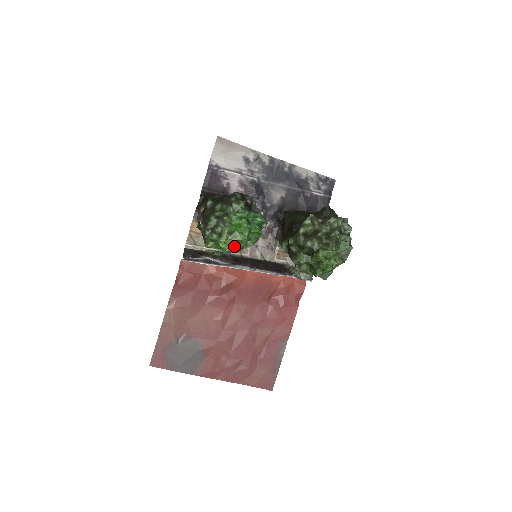
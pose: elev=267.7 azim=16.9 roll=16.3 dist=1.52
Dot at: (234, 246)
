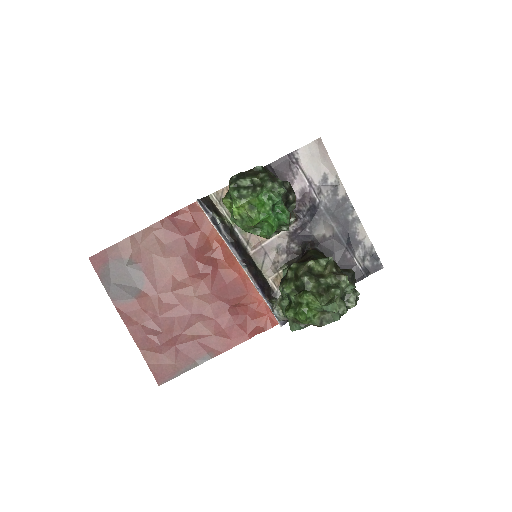
Dot at: (244, 220)
